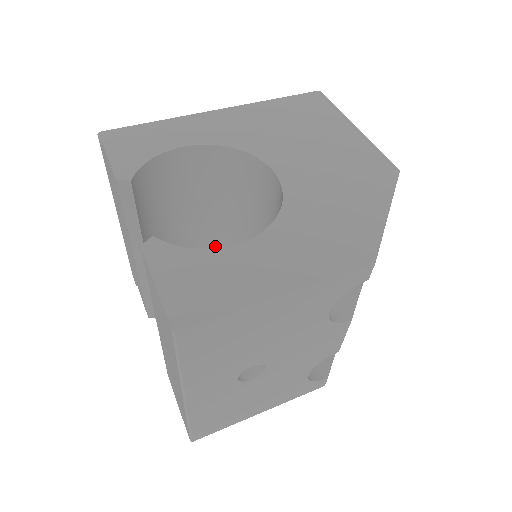
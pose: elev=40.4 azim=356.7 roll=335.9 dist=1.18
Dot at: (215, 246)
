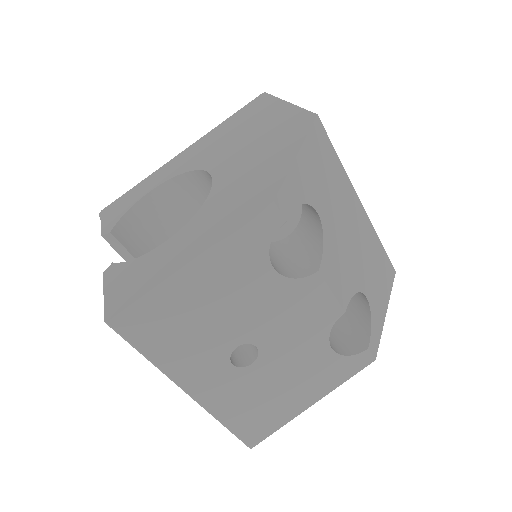
Dot at: occluded
